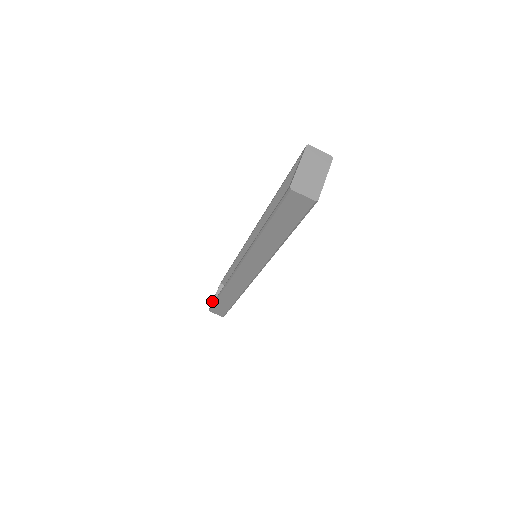
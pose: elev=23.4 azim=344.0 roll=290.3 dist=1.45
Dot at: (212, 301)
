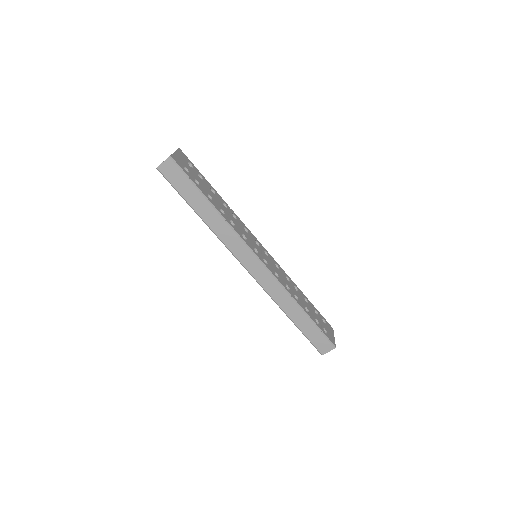
Dot at: occluded
